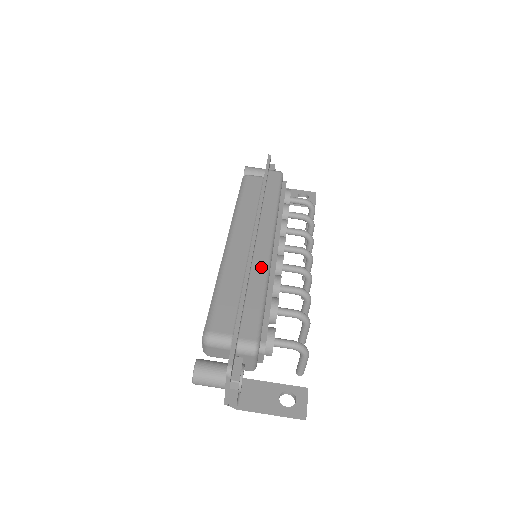
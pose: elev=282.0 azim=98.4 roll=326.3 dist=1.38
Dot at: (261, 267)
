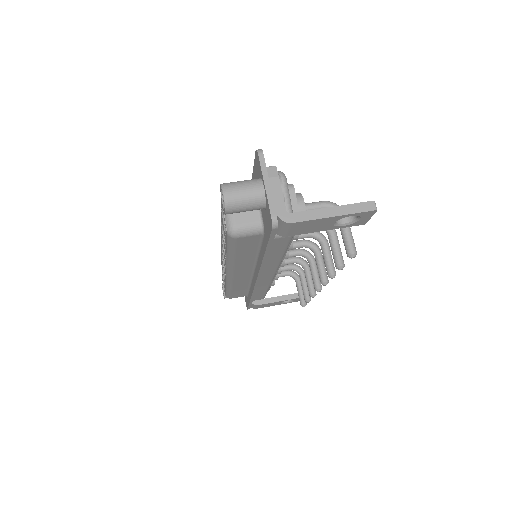
Dot at: occluded
